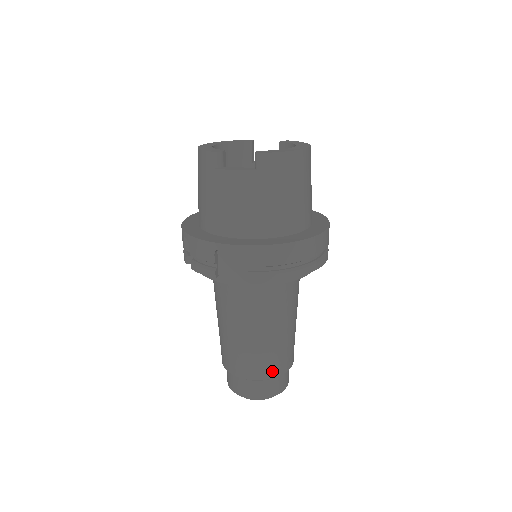
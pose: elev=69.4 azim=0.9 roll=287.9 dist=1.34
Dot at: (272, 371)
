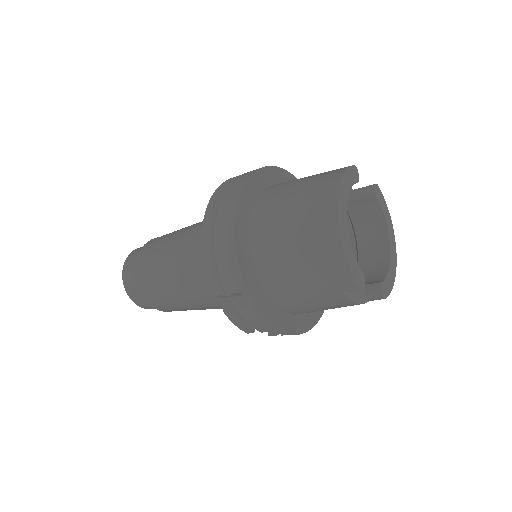
Dot at: occluded
